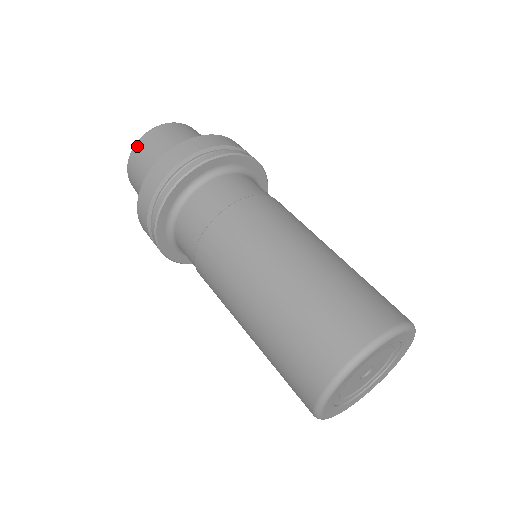
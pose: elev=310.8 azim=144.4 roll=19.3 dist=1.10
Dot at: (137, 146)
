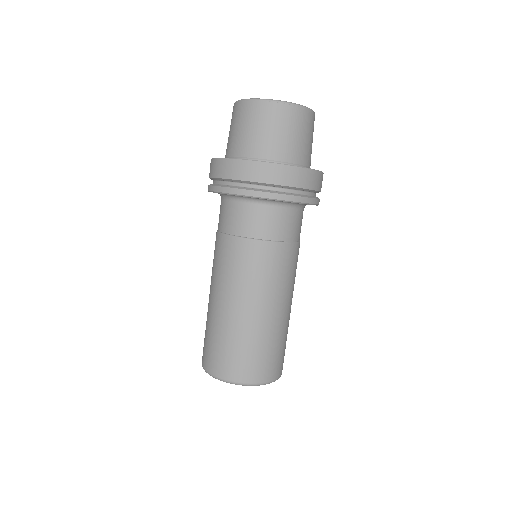
Dot at: (236, 106)
